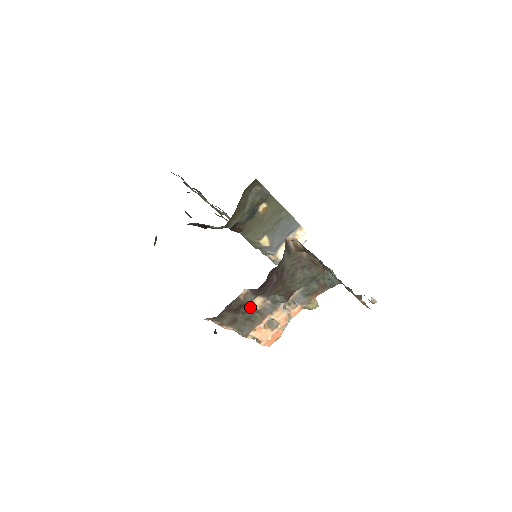
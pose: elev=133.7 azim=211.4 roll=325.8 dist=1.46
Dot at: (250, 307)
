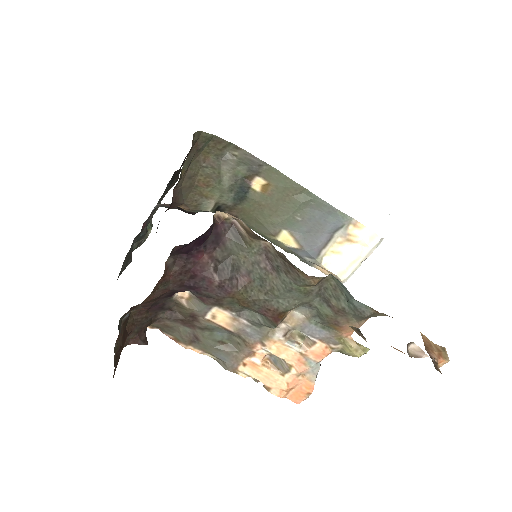
Dot at: (211, 322)
